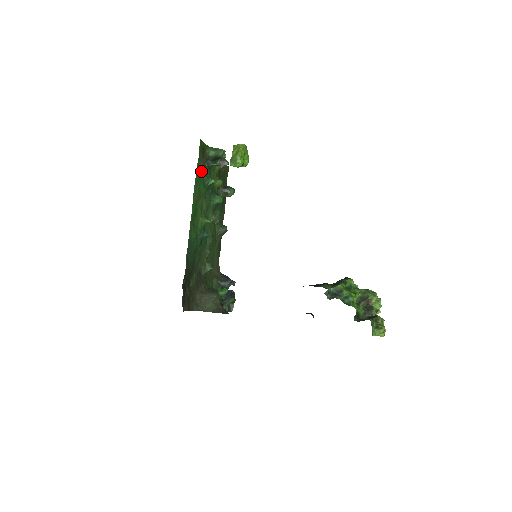
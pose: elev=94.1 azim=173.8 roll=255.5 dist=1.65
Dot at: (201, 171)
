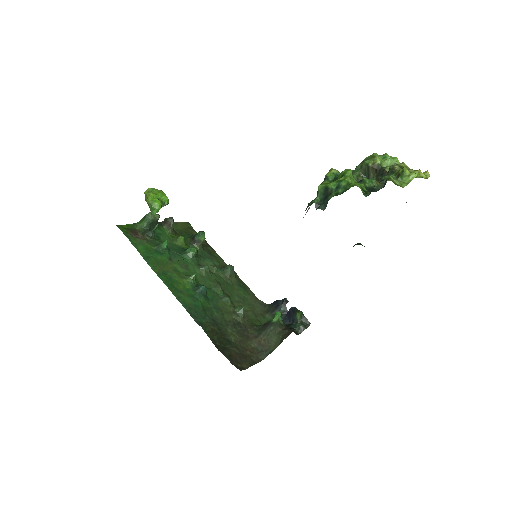
Dot at: (144, 246)
